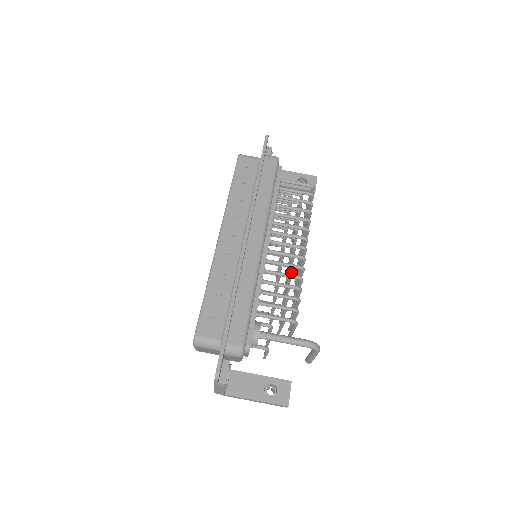
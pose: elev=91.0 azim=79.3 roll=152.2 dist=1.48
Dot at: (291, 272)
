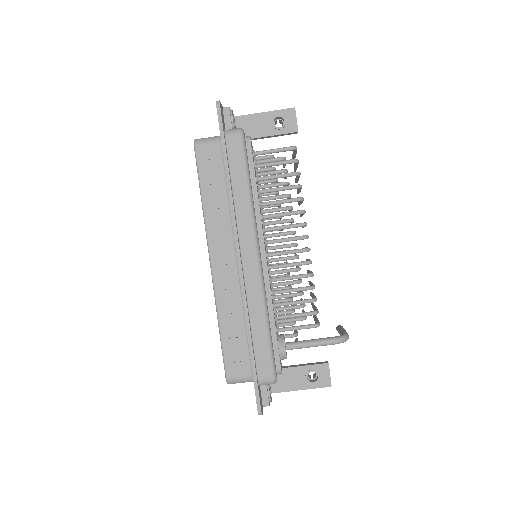
Dot at: occluded
